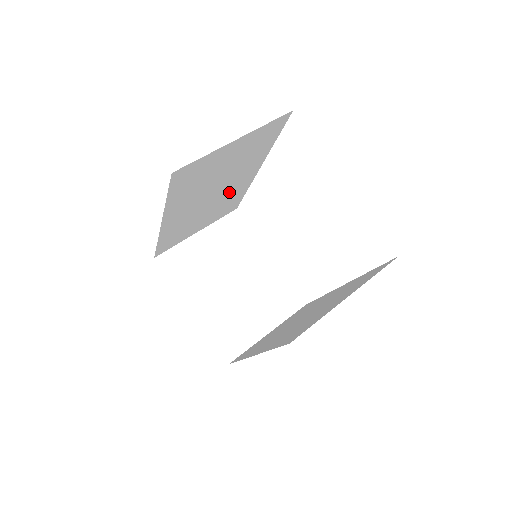
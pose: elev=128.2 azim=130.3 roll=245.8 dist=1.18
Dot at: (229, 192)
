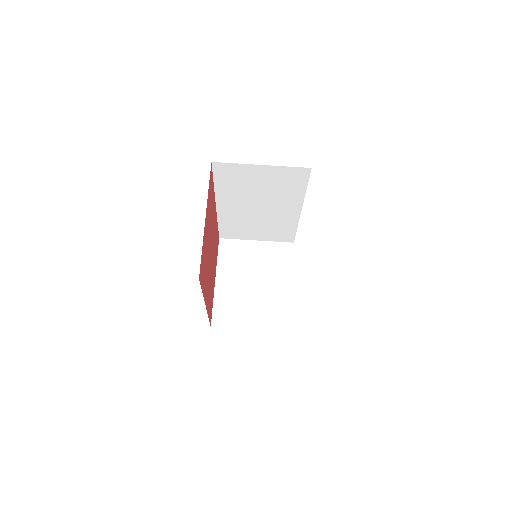
Dot at: (276, 216)
